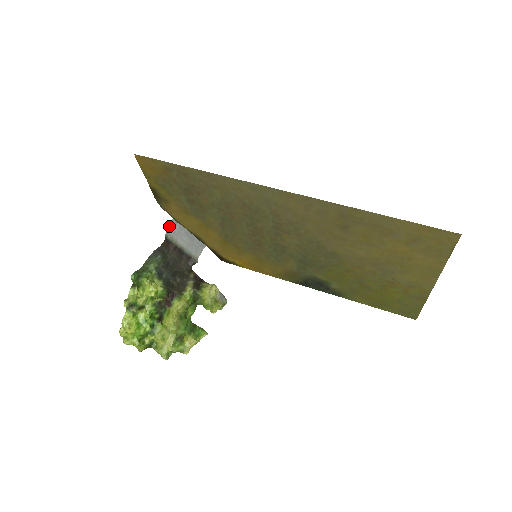
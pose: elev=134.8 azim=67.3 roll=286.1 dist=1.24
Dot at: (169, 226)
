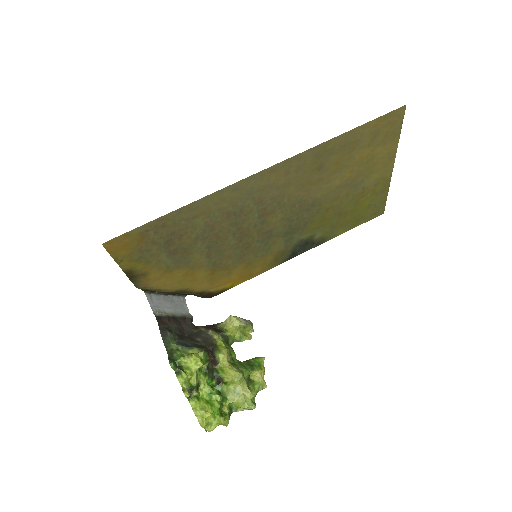
Dot at: occluded
